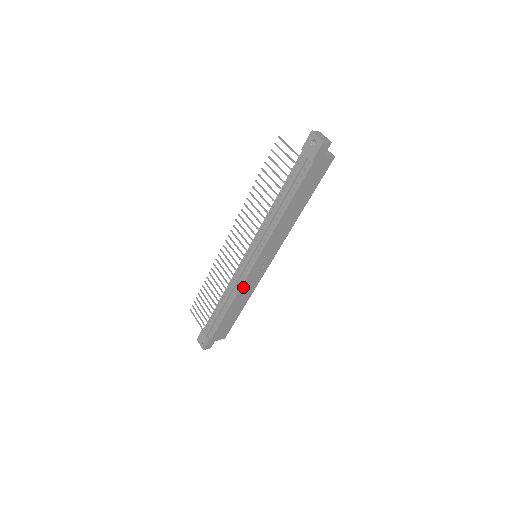
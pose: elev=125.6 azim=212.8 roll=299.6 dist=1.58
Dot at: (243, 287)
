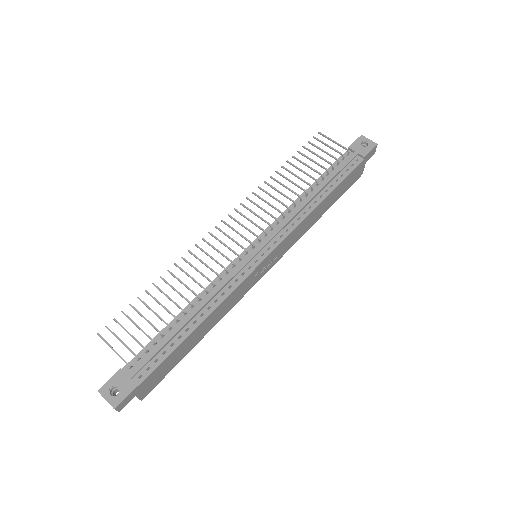
Dot at: (233, 292)
